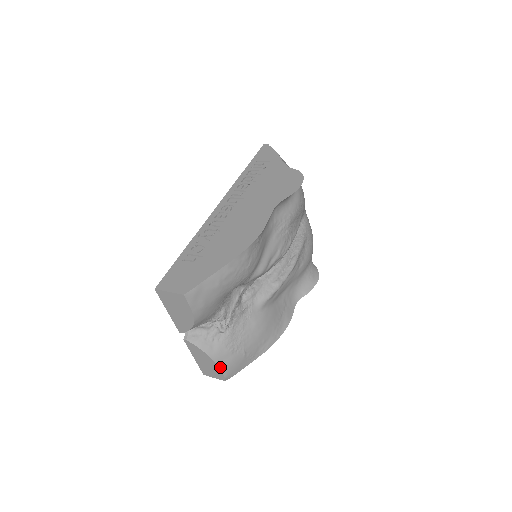
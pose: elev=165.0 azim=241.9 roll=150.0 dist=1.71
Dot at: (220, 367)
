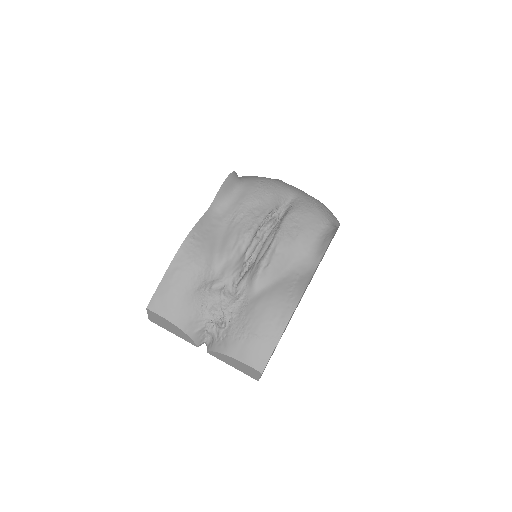
Dot at: (241, 360)
